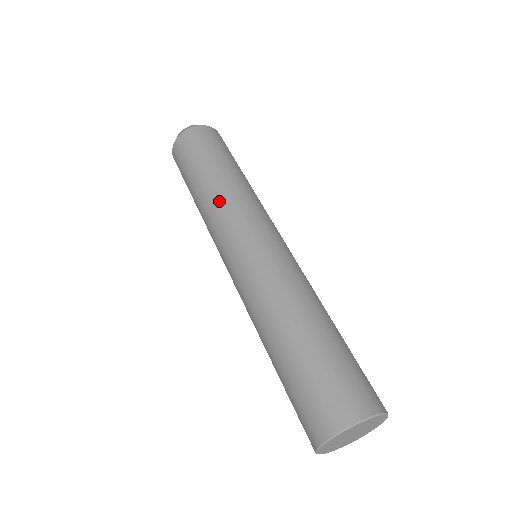
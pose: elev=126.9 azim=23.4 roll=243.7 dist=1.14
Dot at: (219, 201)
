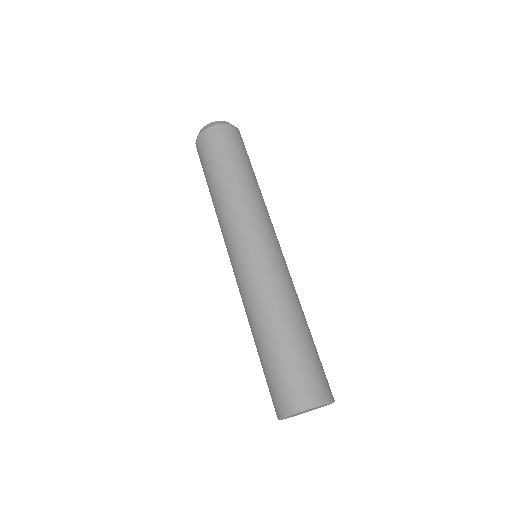
Dot at: (229, 207)
